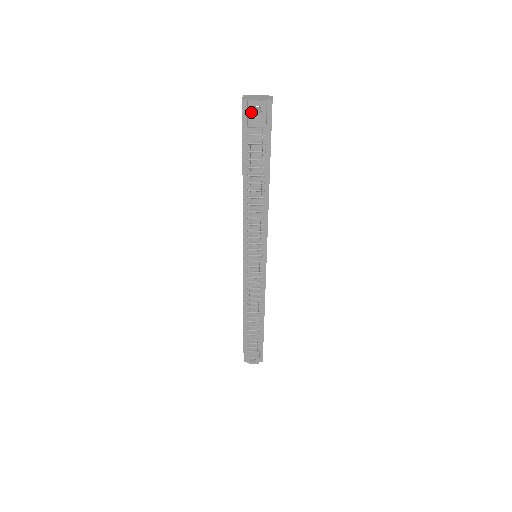
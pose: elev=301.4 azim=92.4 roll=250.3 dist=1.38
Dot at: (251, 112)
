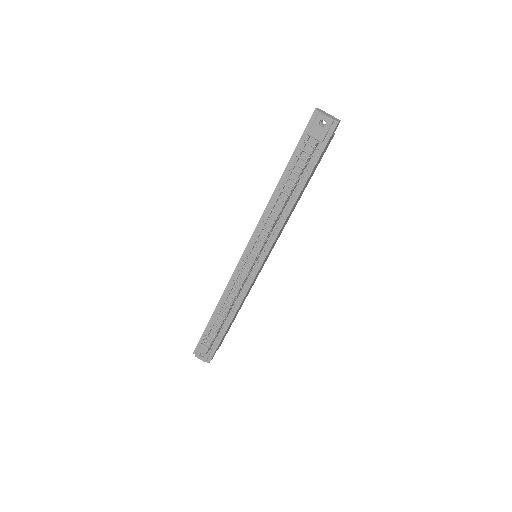
Dot at: (317, 123)
